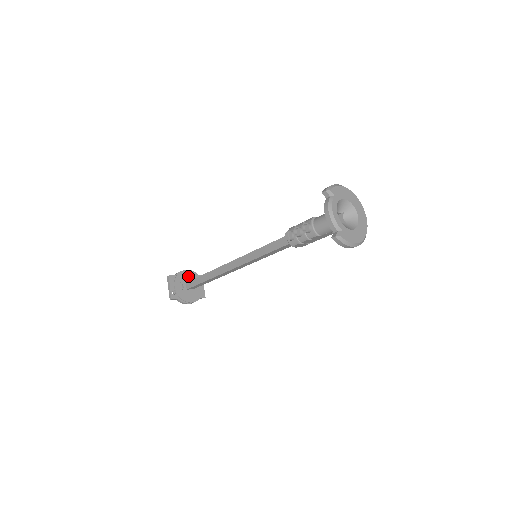
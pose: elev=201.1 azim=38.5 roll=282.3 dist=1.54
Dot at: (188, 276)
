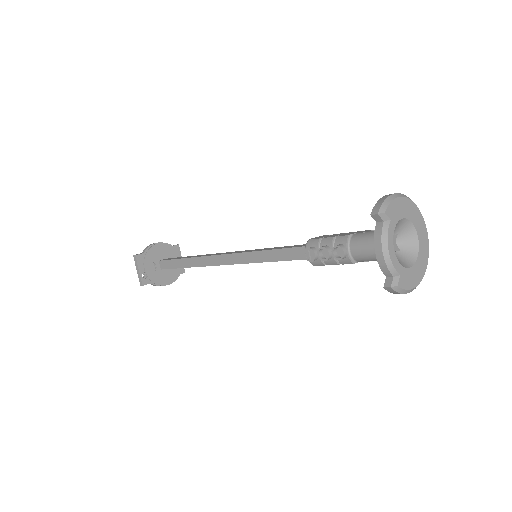
Dot at: (161, 251)
